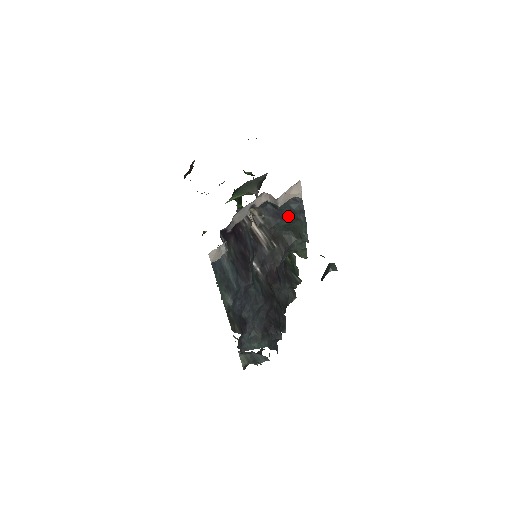
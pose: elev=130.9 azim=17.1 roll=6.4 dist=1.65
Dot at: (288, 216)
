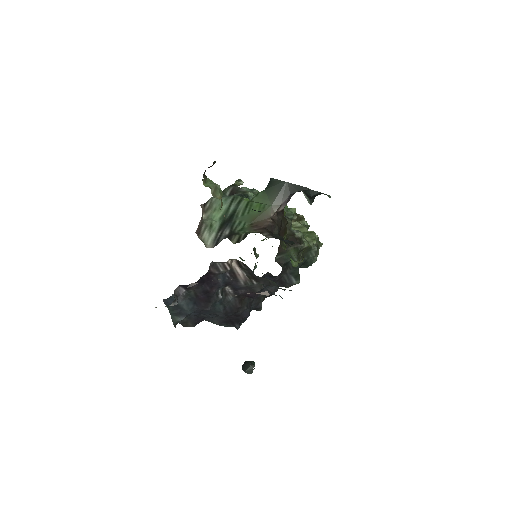
Dot at: occluded
